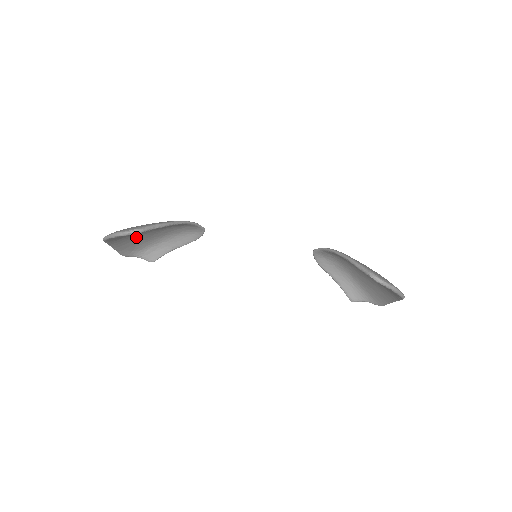
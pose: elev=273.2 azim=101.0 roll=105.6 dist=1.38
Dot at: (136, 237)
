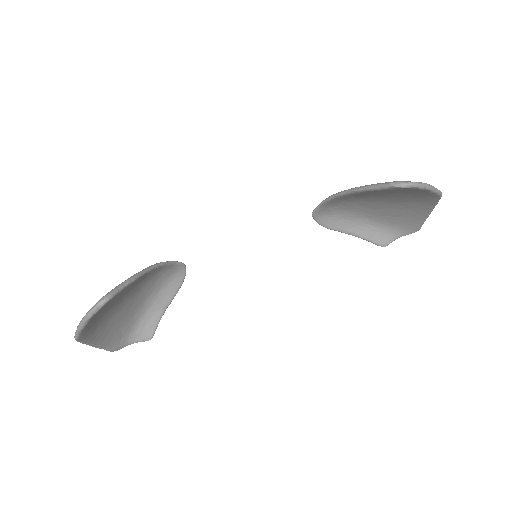
Dot at: (114, 318)
